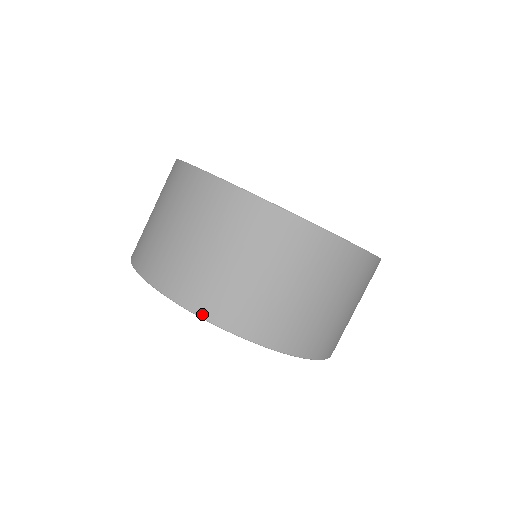
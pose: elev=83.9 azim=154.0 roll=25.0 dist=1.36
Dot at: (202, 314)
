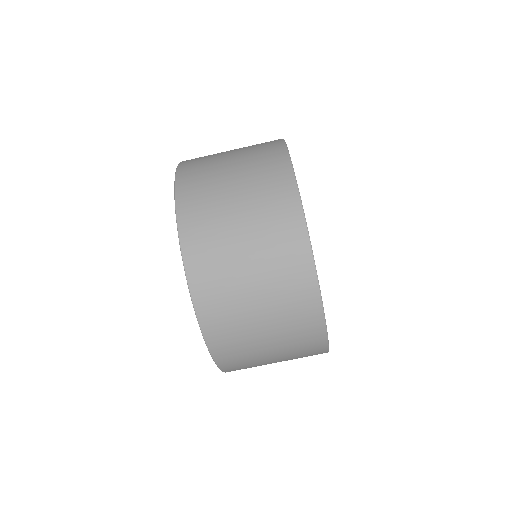
Dot at: (214, 354)
